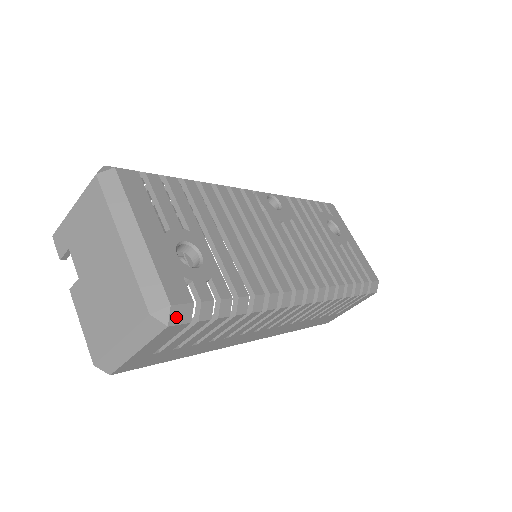
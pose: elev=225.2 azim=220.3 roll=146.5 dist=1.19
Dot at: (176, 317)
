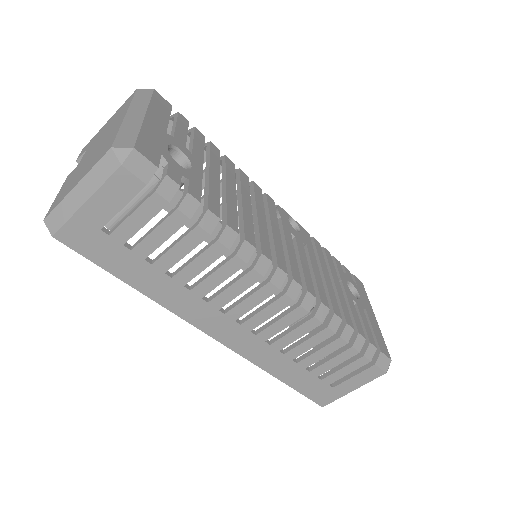
Dot at: (134, 164)
